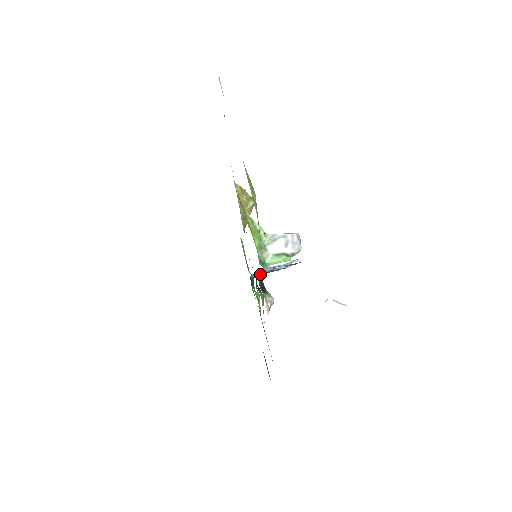
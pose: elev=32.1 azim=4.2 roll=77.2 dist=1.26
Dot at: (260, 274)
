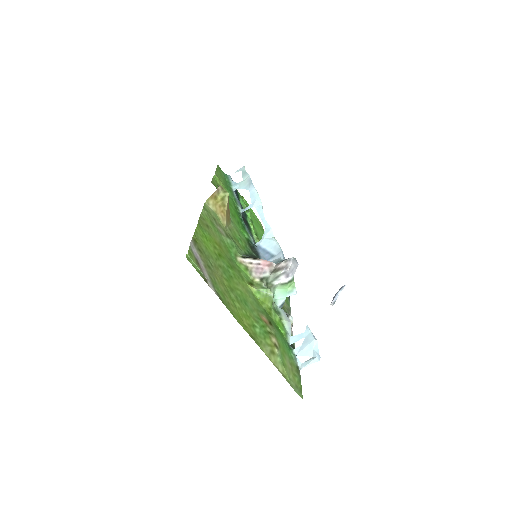
Dot at: occluded
